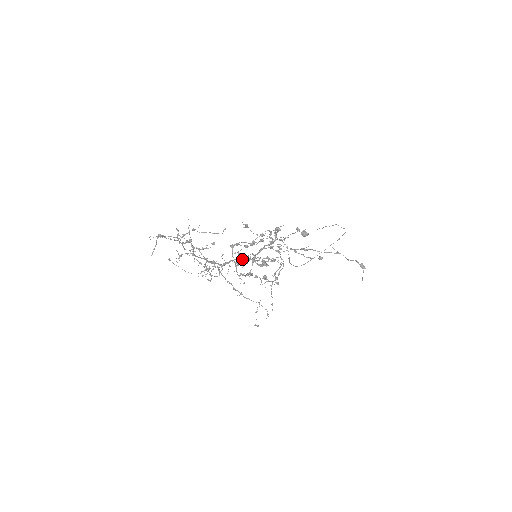
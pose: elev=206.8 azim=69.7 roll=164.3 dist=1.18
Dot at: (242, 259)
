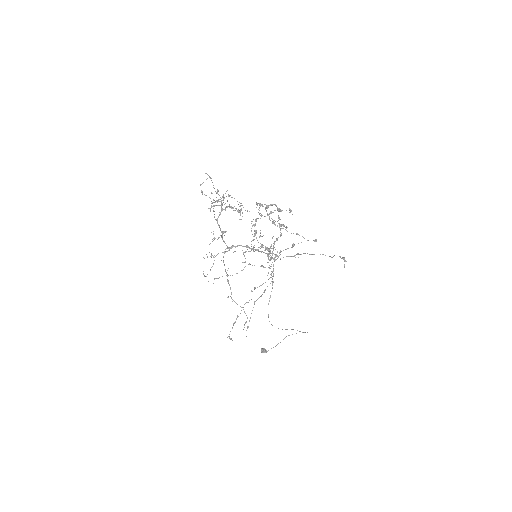
Dot at: (248, 246)
